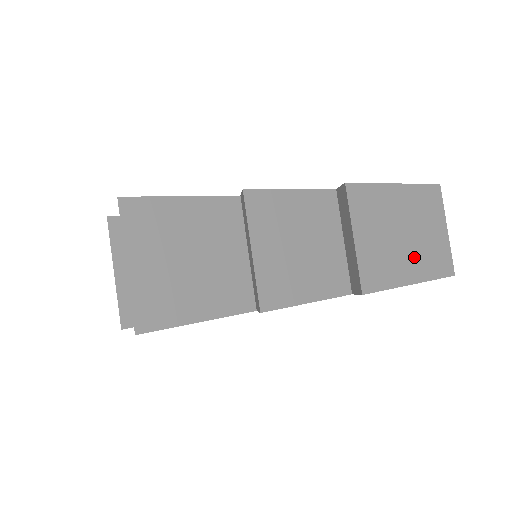
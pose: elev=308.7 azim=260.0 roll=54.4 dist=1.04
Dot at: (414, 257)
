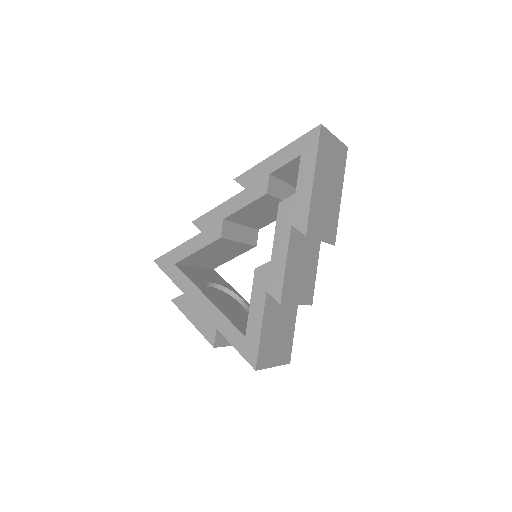
Dot at: (336, 187)
